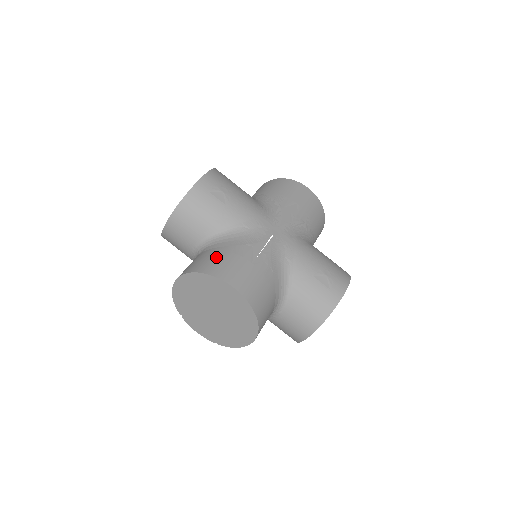
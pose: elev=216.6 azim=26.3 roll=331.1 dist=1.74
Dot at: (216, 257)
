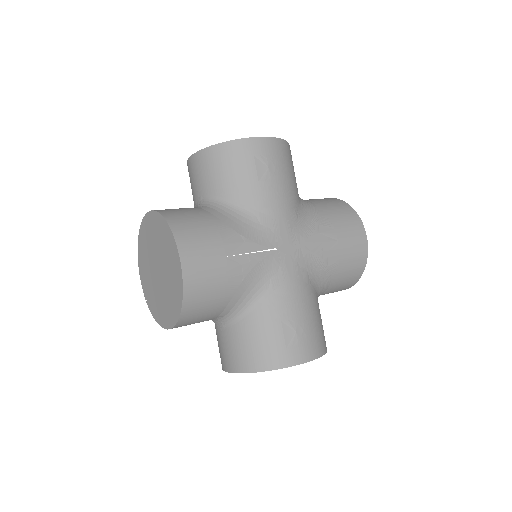
Dot at: (199, 221)
